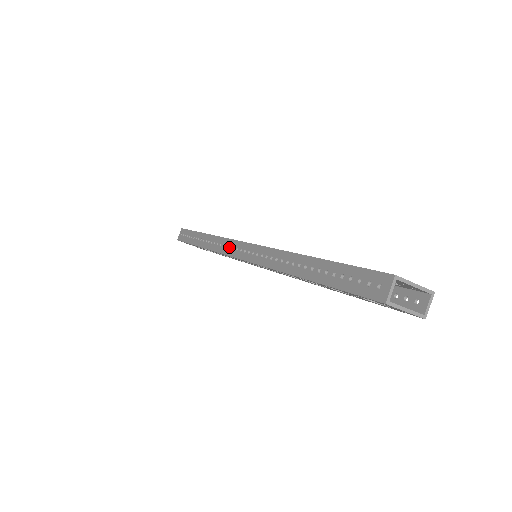
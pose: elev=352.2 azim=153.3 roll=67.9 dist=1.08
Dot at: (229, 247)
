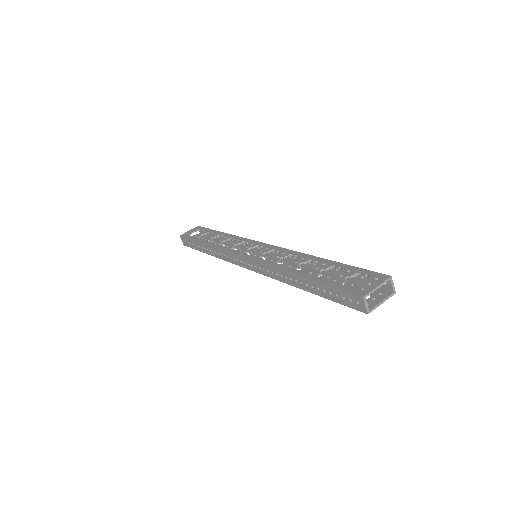
Dot at: (233, 259)
